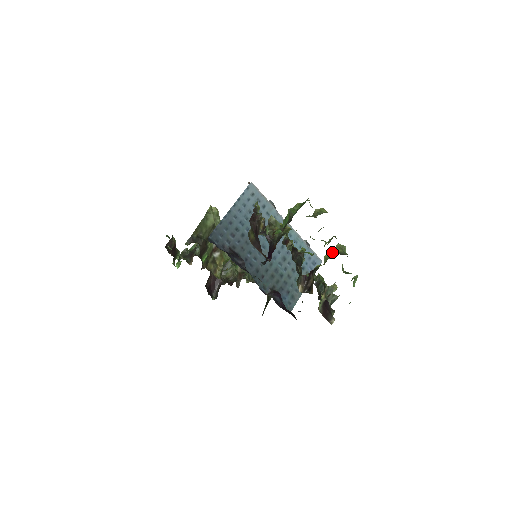
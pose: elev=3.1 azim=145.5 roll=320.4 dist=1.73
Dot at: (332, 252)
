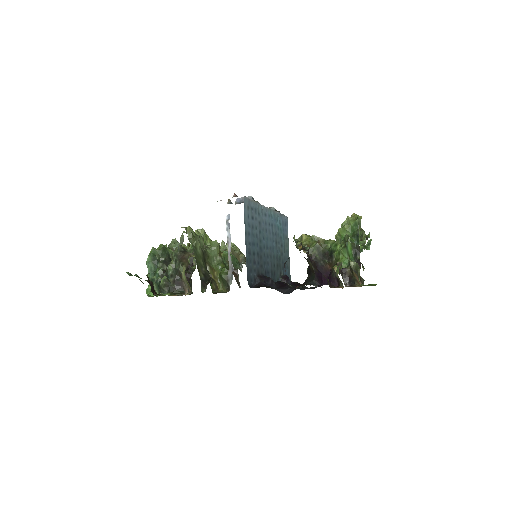
Dot at: occluded
